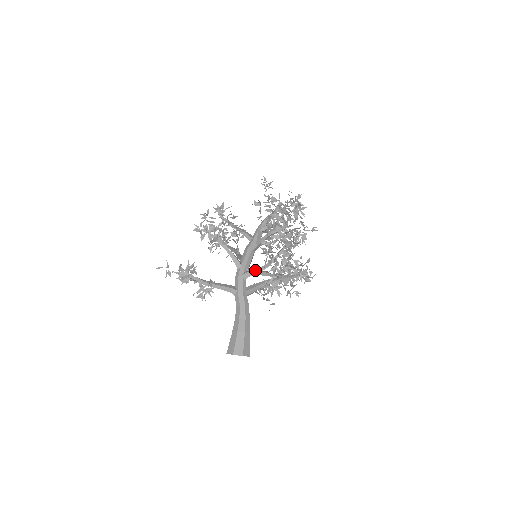
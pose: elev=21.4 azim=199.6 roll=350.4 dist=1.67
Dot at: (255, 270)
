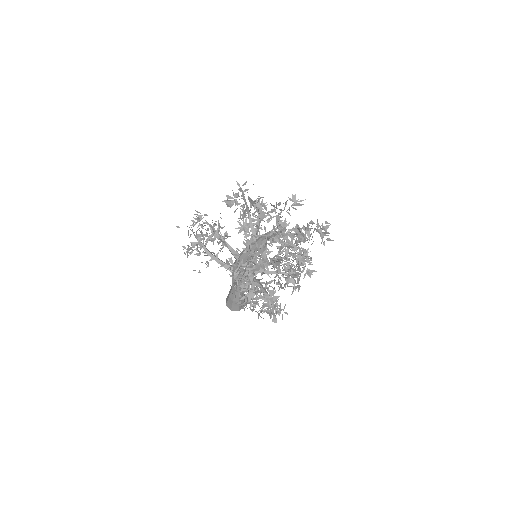
Dot at: occluded
